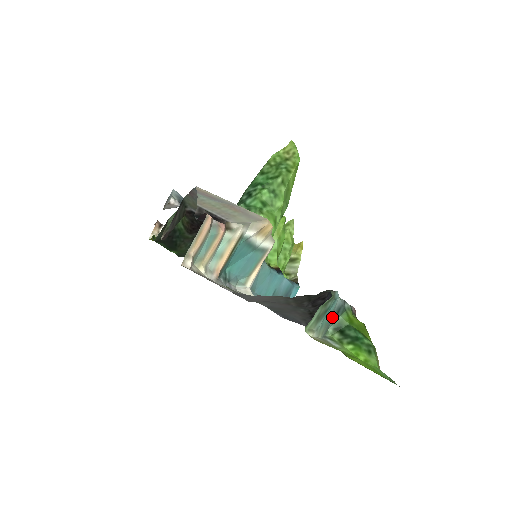
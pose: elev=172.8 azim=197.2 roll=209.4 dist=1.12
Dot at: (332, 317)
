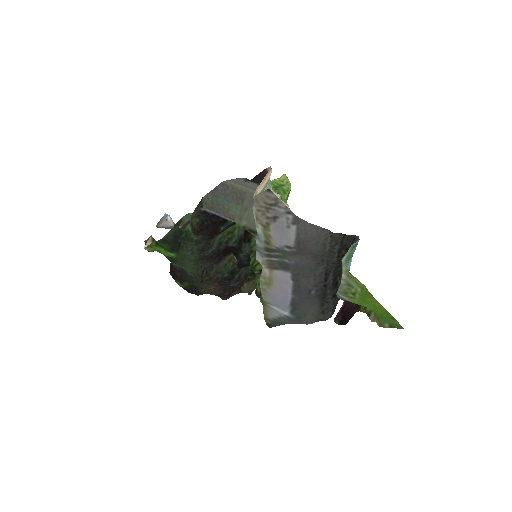
Dot at: occluded
